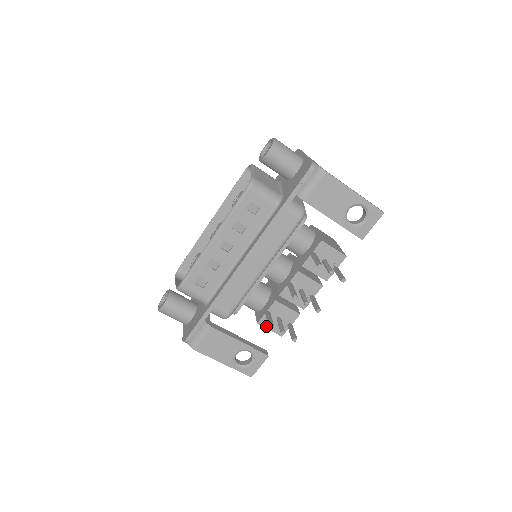
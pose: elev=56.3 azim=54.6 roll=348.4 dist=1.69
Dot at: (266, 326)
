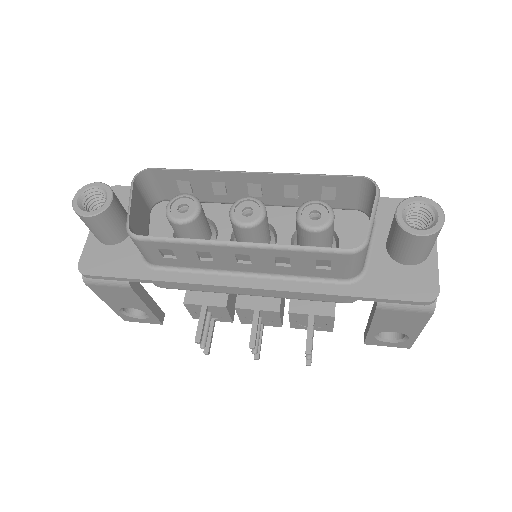
Dot at: (189, 308)
